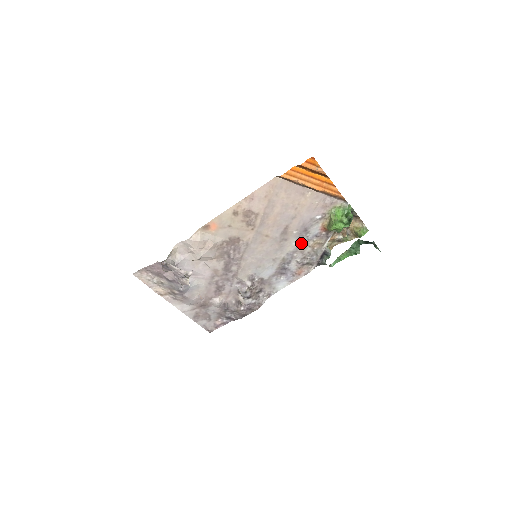
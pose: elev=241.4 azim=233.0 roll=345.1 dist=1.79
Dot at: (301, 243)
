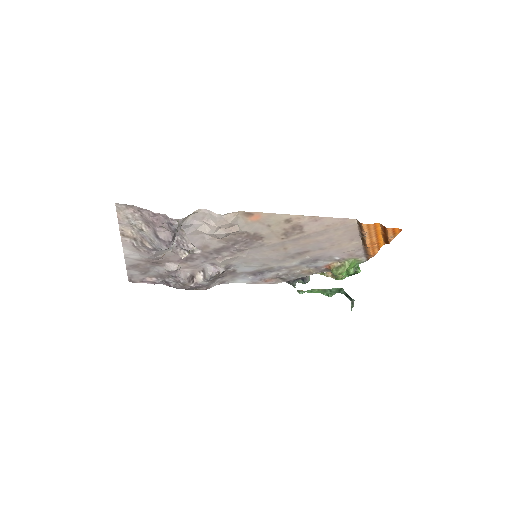
Dot at: (299, 265)
